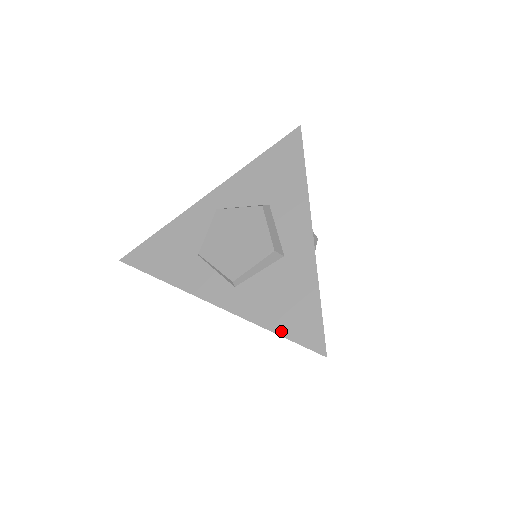
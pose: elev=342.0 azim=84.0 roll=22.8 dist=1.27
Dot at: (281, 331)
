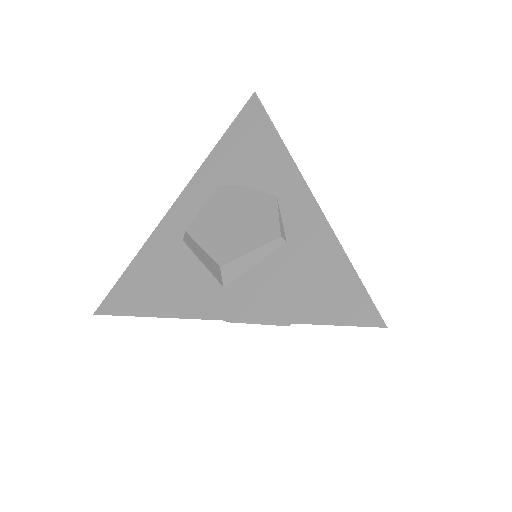
Dot at: occluded
